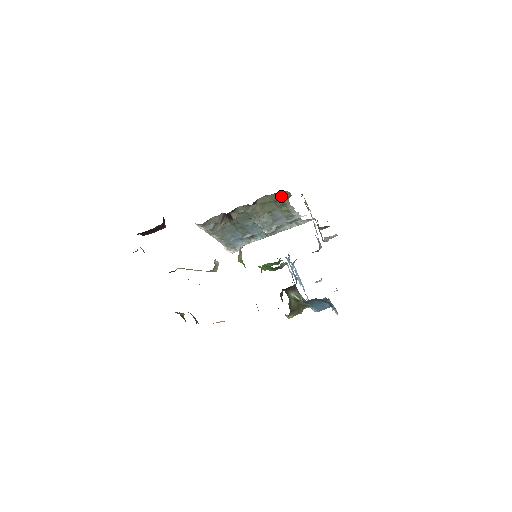
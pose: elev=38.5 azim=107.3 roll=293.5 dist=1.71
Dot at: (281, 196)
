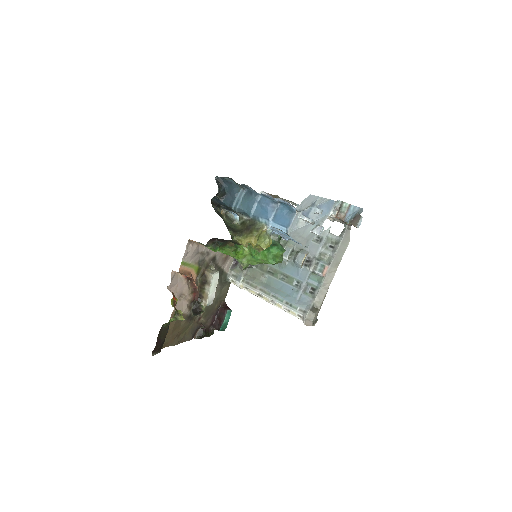
Dot at: occluded
